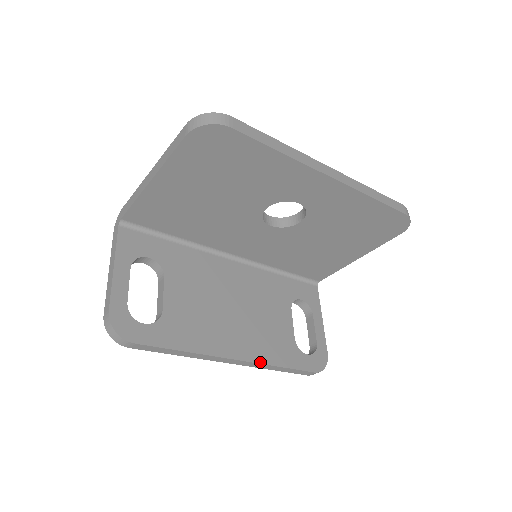
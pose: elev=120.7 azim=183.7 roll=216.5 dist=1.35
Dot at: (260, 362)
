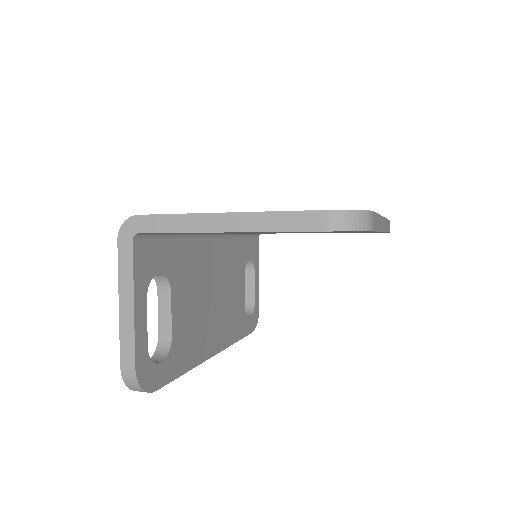
Dot at: (227, 346)
